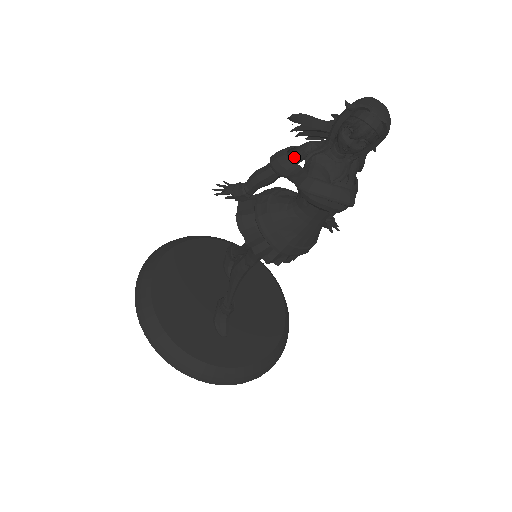
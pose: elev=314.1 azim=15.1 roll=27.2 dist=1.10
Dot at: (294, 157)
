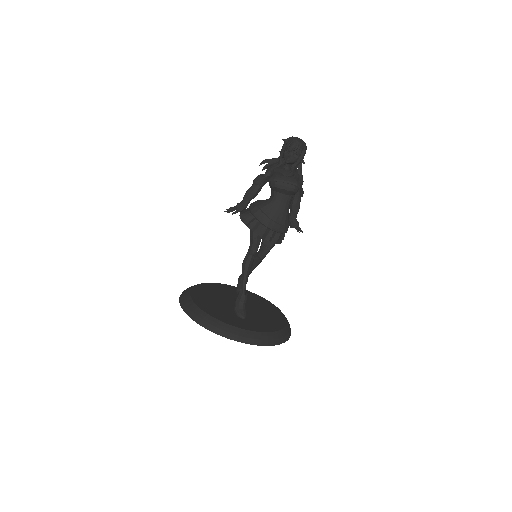
Dot at: (265, 175)
